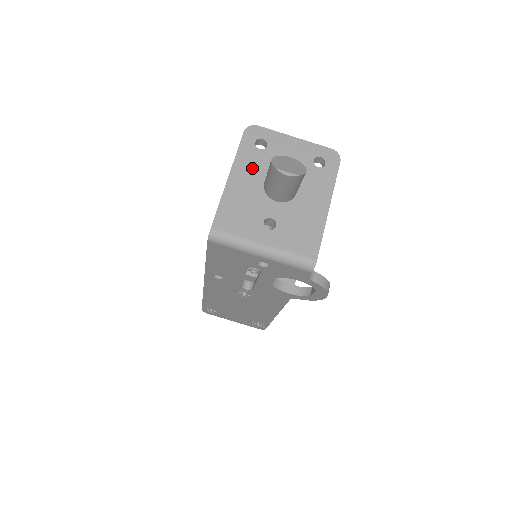
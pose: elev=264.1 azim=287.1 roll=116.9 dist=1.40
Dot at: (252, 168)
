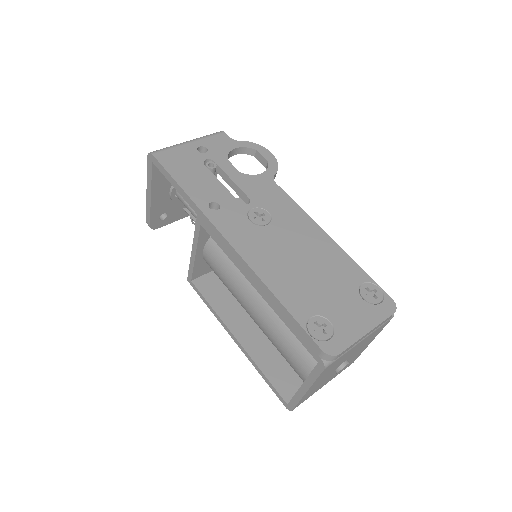
Dot at: occluded
